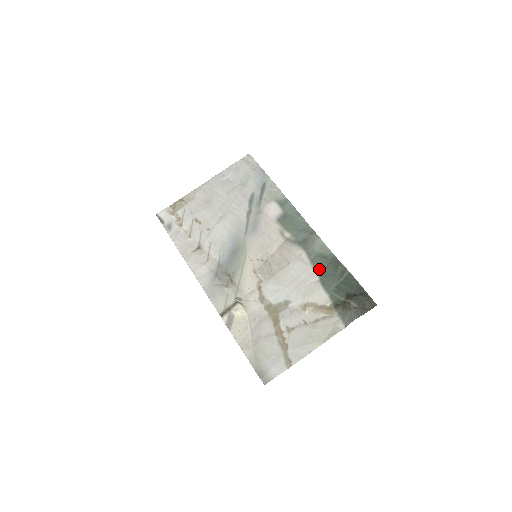
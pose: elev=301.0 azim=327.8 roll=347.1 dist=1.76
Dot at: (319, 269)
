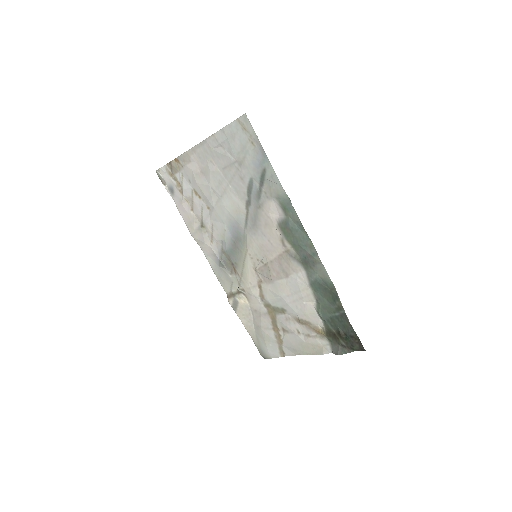
Dot at: (317, 293)
